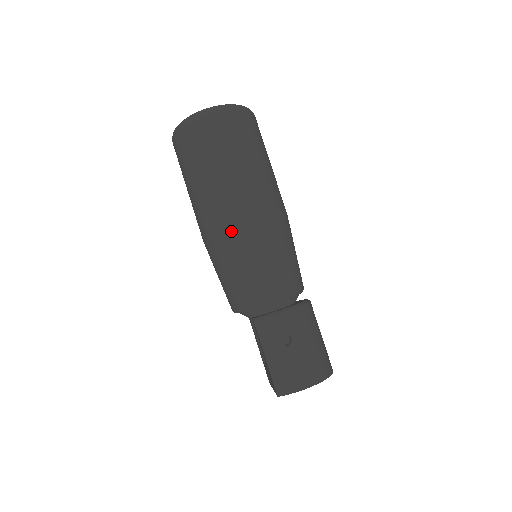
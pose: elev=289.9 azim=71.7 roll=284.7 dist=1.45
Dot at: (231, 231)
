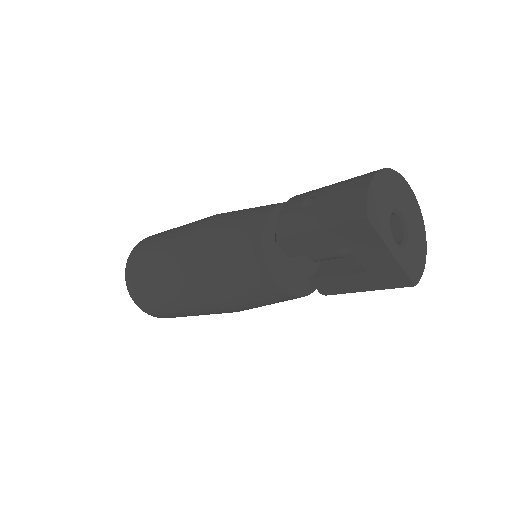
Dot at: (196, 247)
